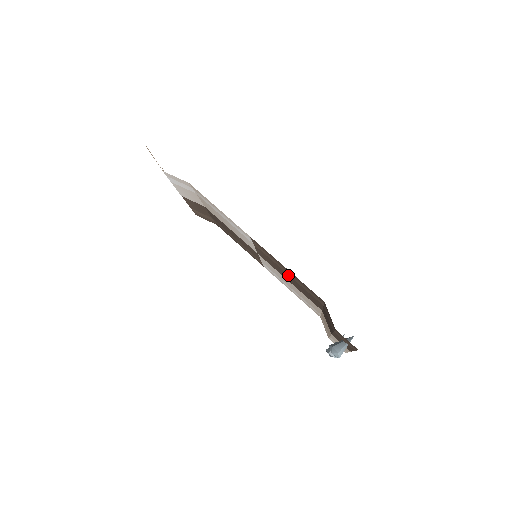
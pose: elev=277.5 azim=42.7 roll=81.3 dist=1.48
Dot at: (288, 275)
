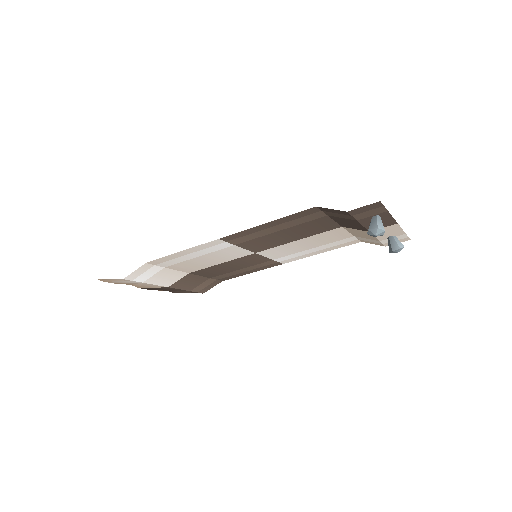
Dot at: (281, 232)
